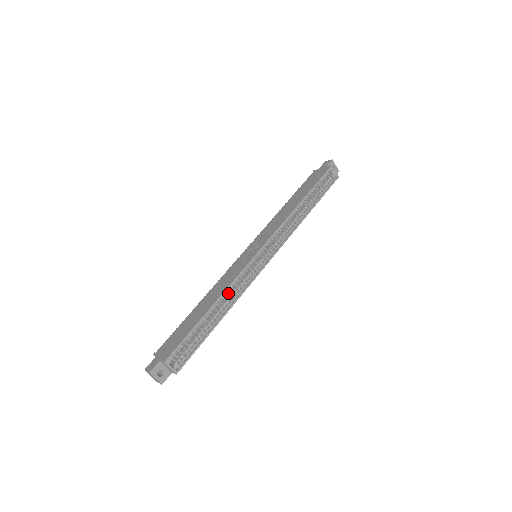
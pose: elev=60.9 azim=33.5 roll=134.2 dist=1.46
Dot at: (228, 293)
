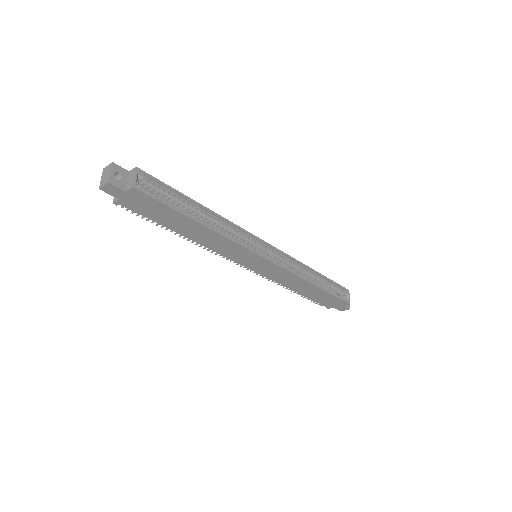
Dot at: occluded
